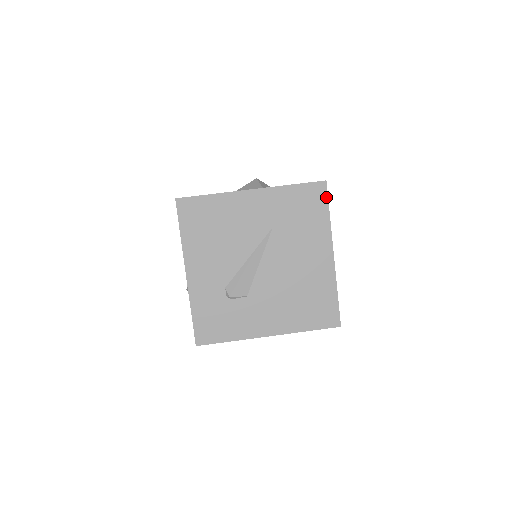
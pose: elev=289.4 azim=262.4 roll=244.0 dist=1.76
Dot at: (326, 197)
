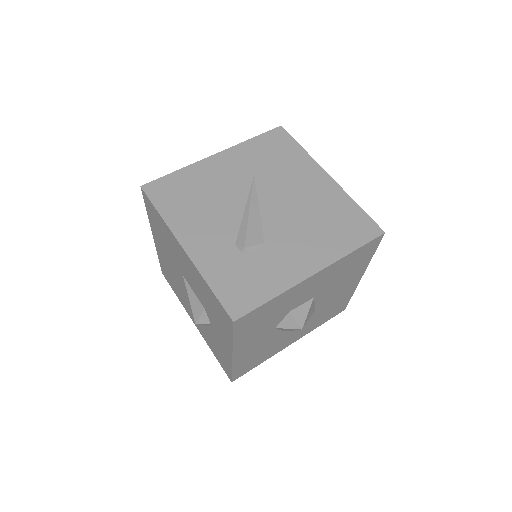
Dot at: (289, 136)
